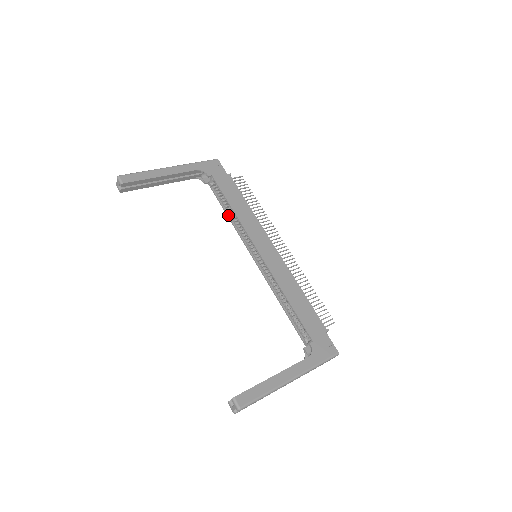
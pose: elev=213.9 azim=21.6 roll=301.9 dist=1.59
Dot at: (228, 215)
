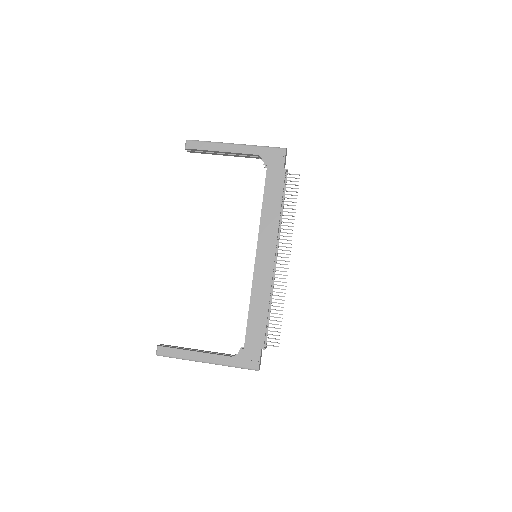
Dot at: occluded
